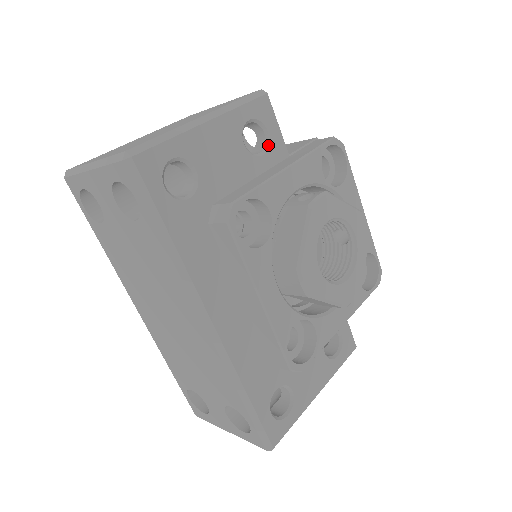
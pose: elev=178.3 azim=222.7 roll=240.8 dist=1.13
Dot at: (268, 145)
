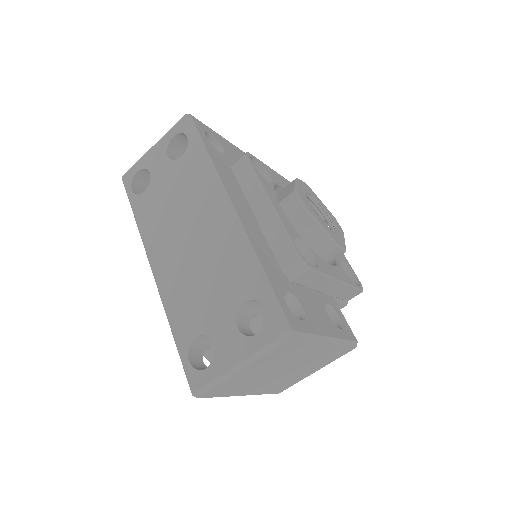
Dot at: occluded
